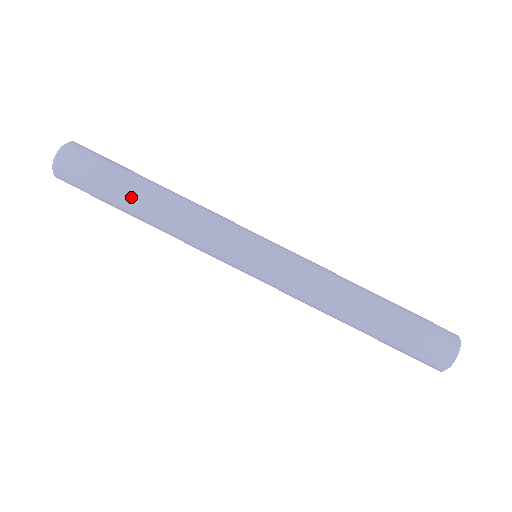
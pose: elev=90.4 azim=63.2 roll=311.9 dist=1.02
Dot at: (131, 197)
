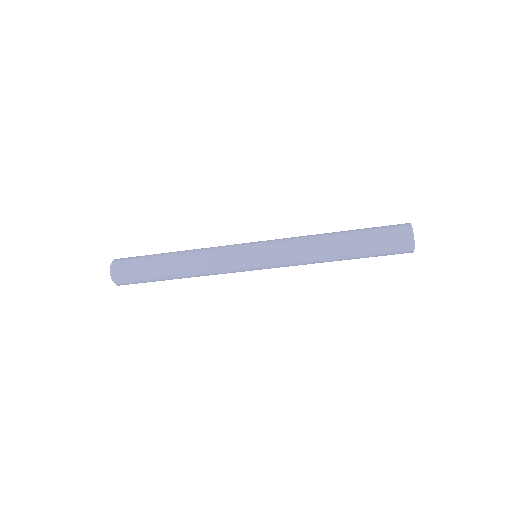
Dot at: occluded
